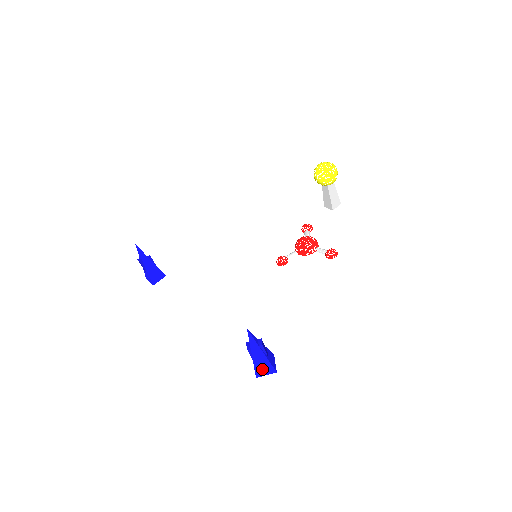
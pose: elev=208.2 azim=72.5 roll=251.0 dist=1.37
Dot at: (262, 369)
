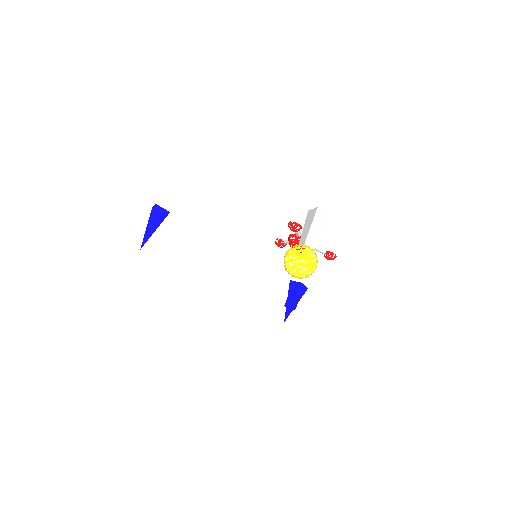
Dot at: occluded
